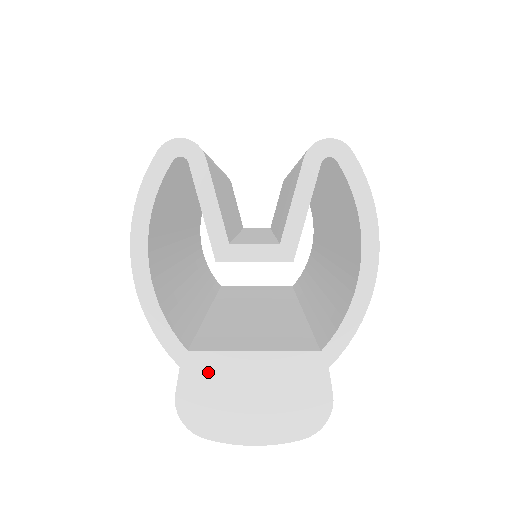
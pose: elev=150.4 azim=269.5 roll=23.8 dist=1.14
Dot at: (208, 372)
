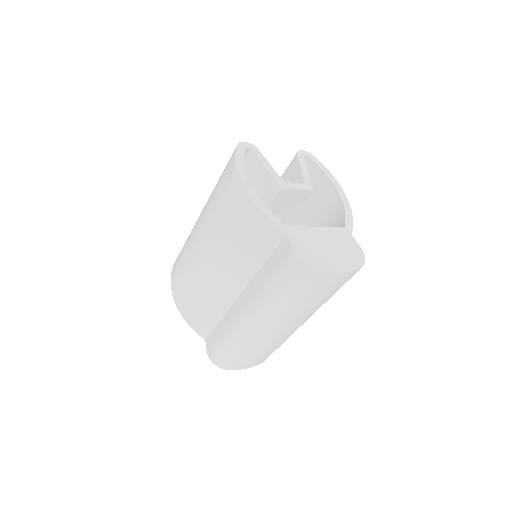
Dot at: (302, 236)
